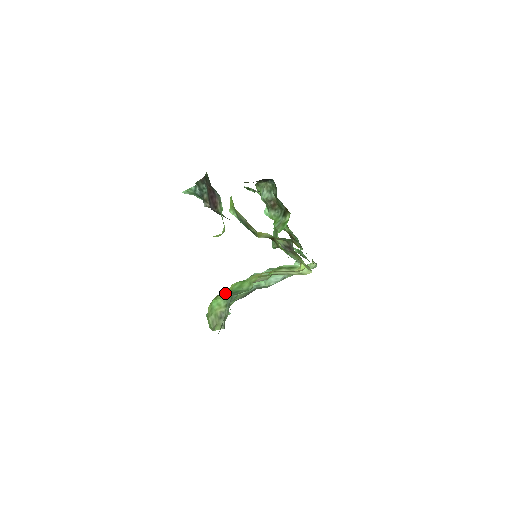
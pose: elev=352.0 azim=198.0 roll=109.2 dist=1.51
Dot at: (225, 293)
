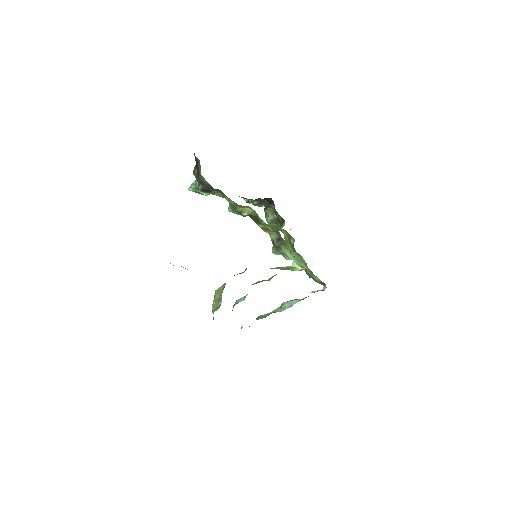
Dot at: occluded
